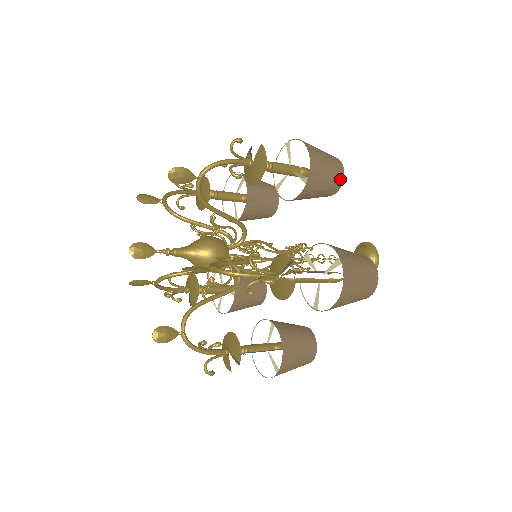
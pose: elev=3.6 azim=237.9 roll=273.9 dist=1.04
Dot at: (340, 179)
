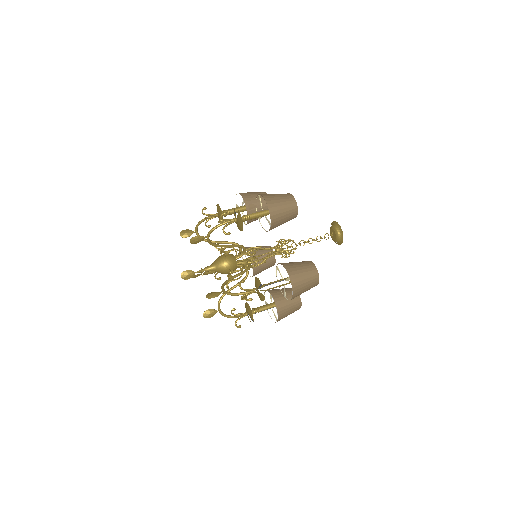
Dot at: (295, 212)
